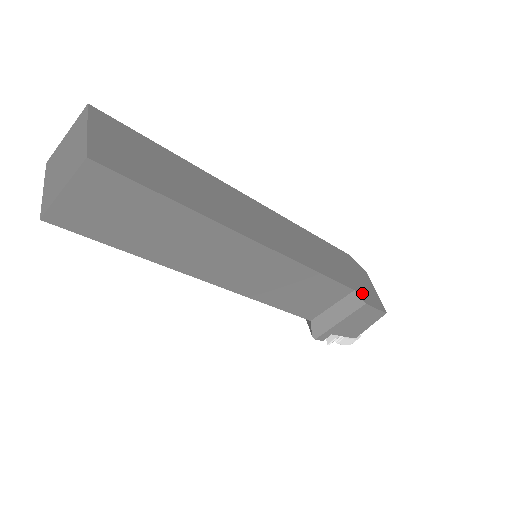
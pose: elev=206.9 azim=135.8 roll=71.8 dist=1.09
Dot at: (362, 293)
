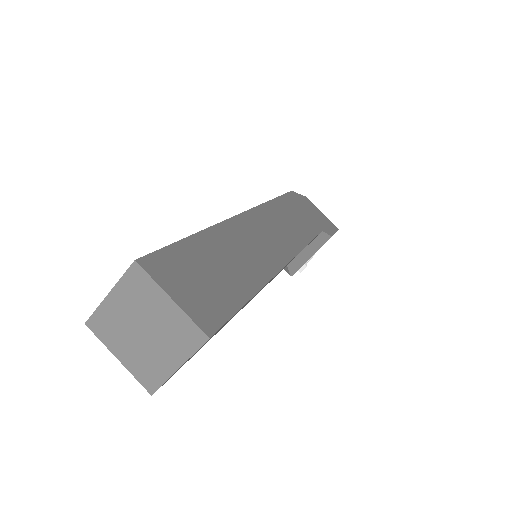
Dot at: (324, 228)
